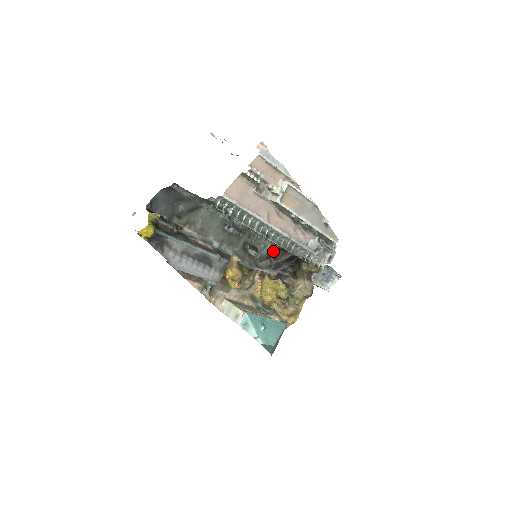
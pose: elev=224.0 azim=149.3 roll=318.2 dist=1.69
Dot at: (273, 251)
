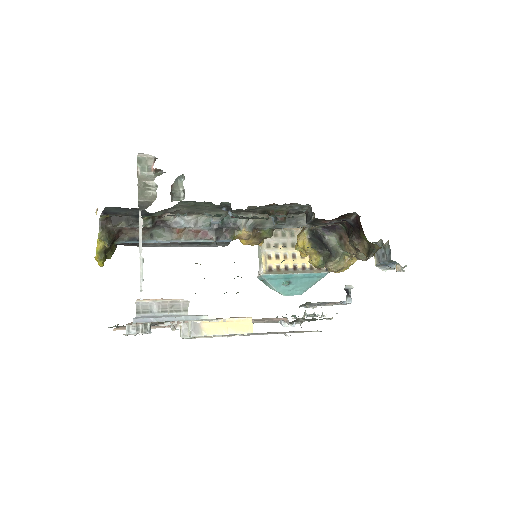
Dot at: (308, 220)
